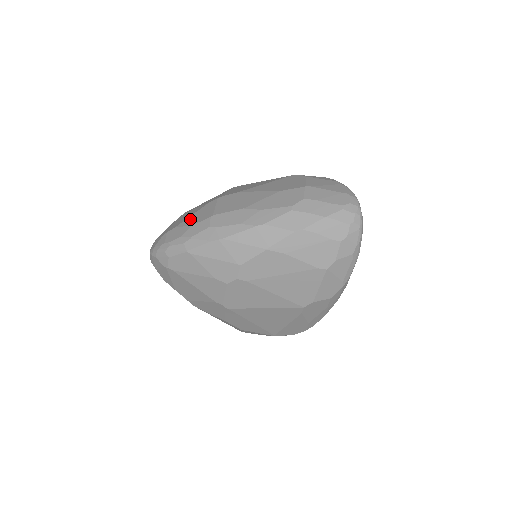
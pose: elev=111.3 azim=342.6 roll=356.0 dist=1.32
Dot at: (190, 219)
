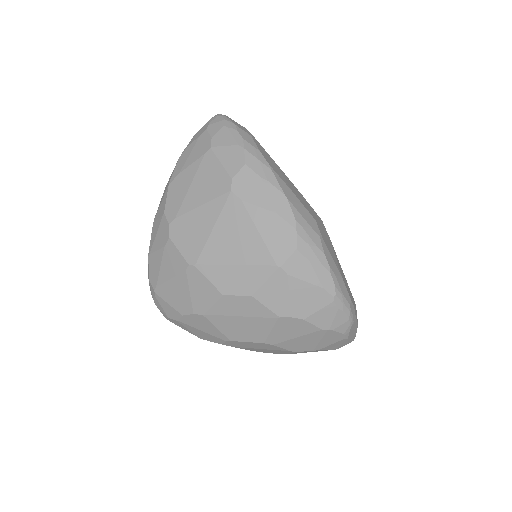
Dot at: occluded
